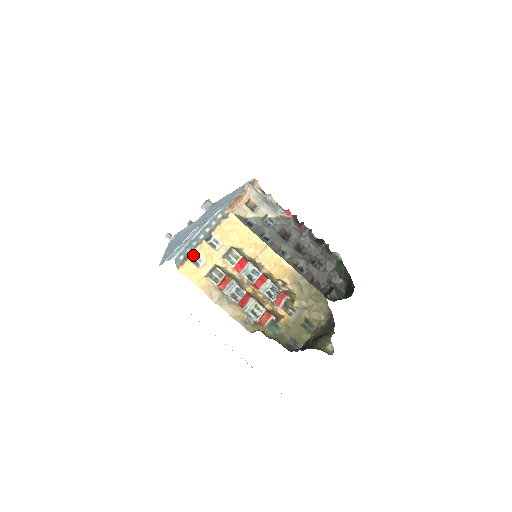
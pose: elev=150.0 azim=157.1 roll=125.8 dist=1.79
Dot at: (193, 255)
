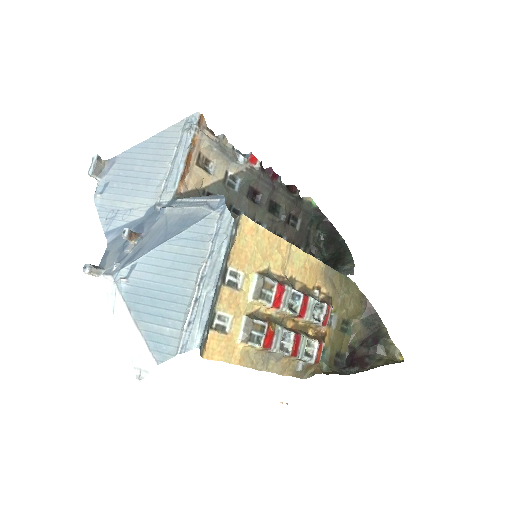
Dot at: (213, 318)
